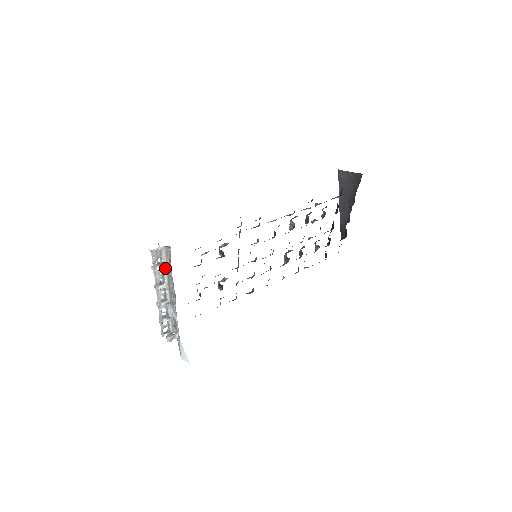
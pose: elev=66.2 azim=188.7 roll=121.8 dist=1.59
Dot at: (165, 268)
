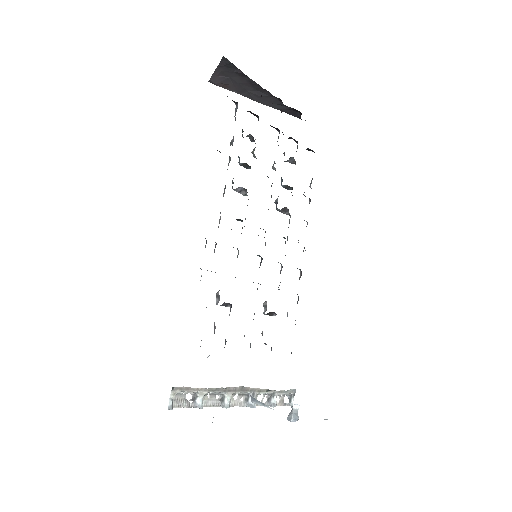
Dot at: (203, 393)
